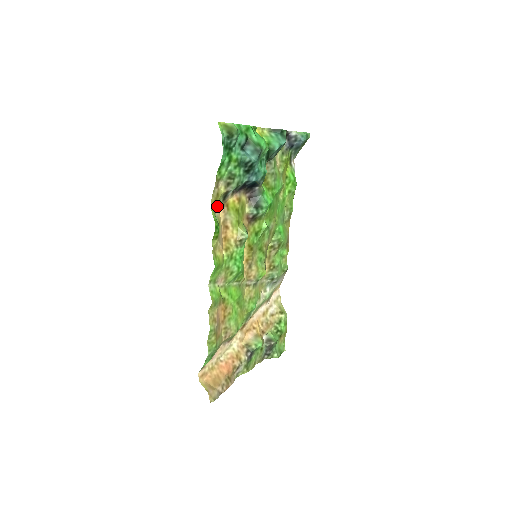
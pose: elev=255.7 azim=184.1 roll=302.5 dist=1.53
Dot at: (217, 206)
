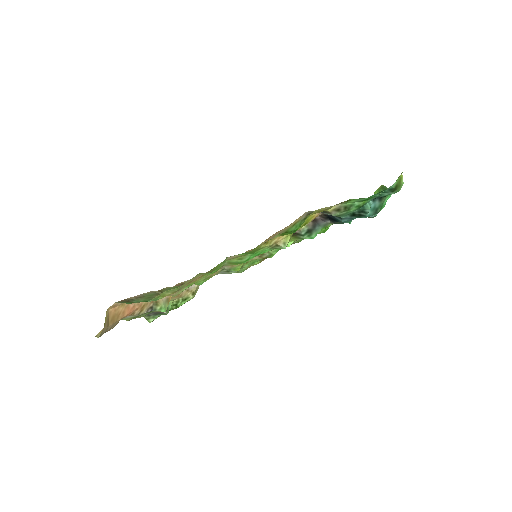
Dot at: (310, 212)
